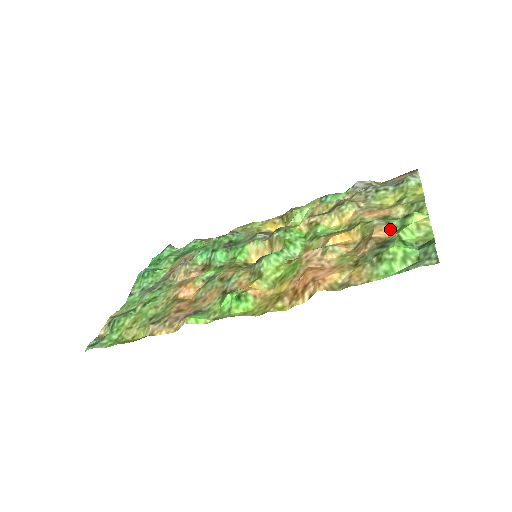
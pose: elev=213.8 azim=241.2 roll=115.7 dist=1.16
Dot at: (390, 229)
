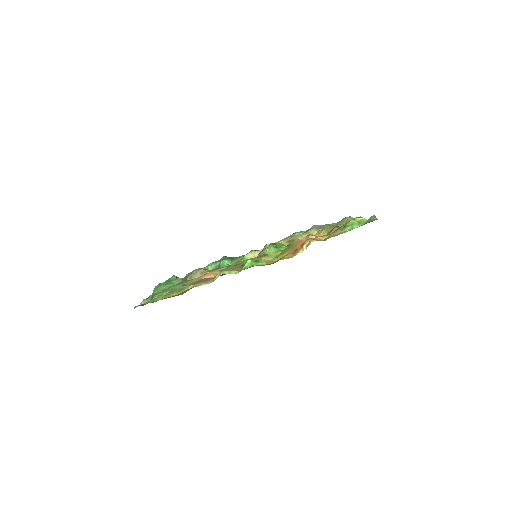
Dot at: occluded
